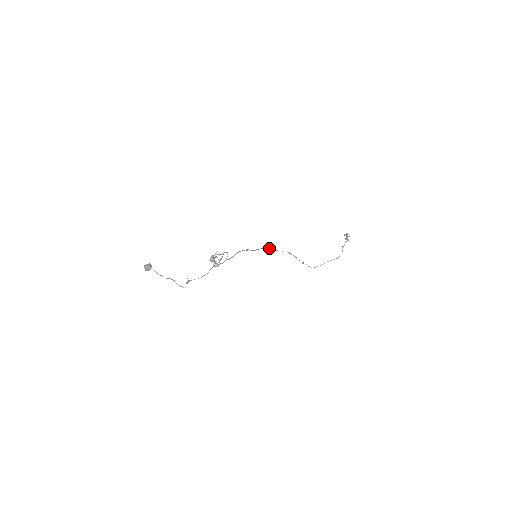
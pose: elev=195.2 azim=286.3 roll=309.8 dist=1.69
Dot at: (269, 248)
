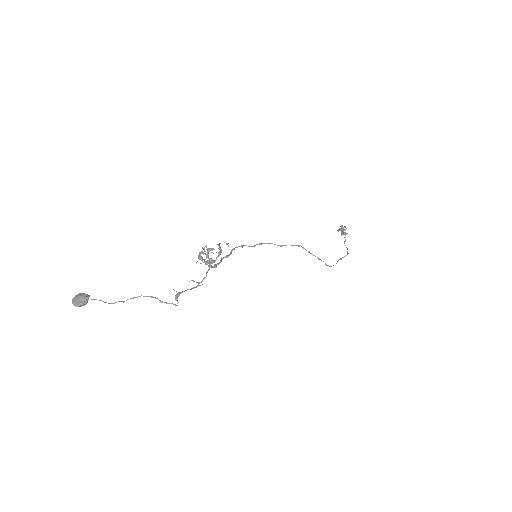
Dot at: occluded
